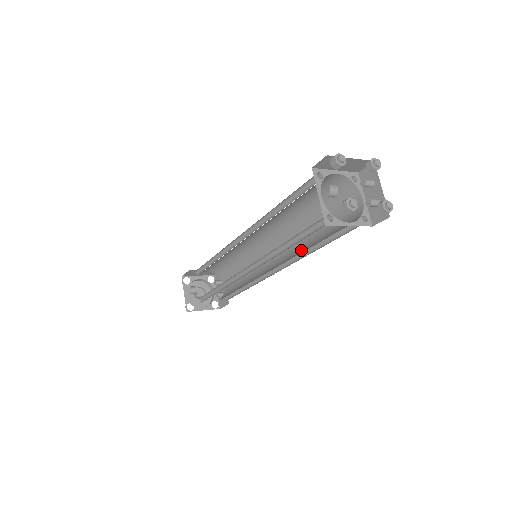
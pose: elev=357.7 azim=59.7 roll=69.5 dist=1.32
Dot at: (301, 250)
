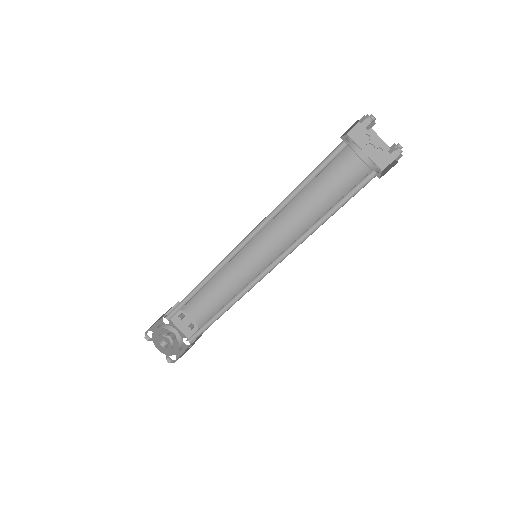
Dot at: (308, 225)
